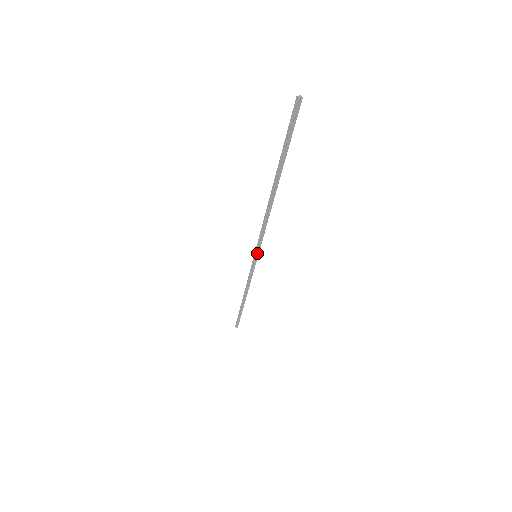
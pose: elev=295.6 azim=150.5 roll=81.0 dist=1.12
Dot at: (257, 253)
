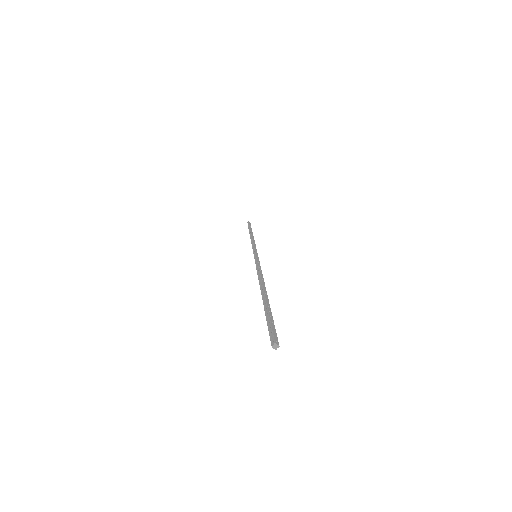
Dot at: occluded
